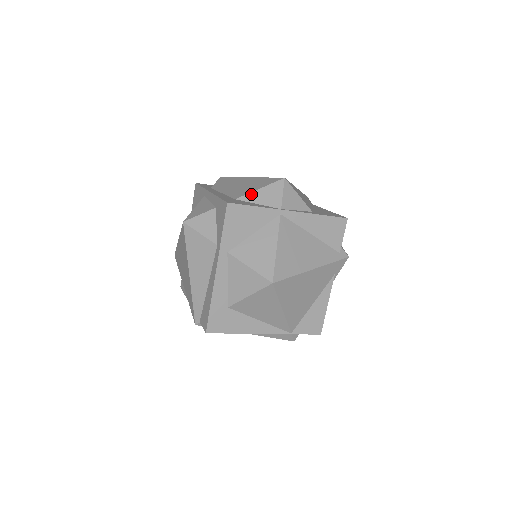
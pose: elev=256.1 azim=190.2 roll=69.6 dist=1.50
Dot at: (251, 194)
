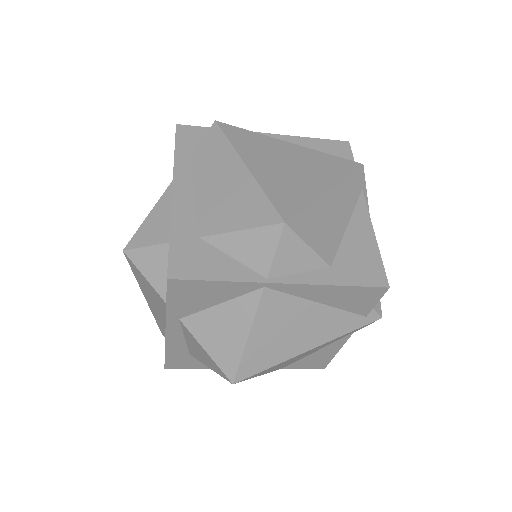
Dot at: (224, 236)
